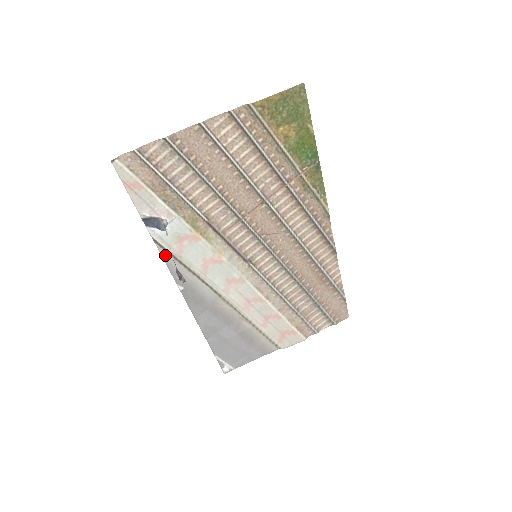
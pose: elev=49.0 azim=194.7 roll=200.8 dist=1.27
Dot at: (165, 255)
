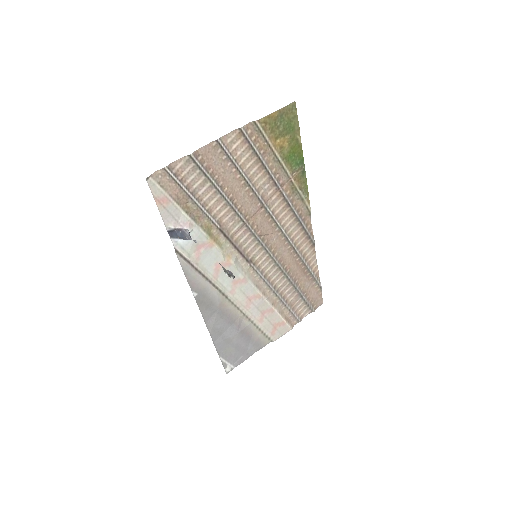
Dot at: (184, 264)
